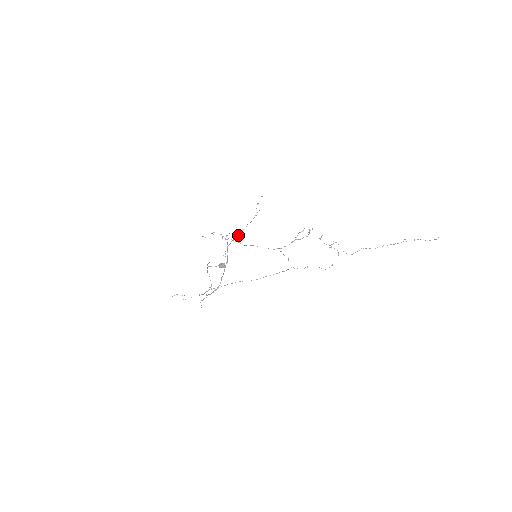
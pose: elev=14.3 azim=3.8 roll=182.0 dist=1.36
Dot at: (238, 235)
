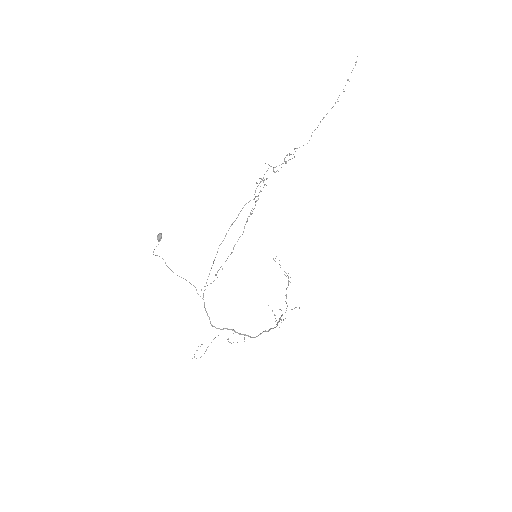
Dot at: occluded
